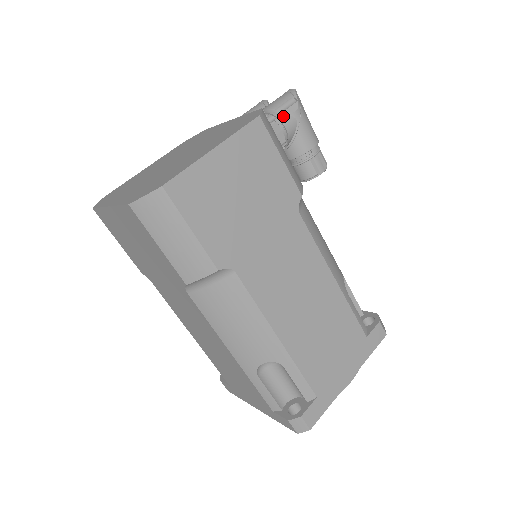
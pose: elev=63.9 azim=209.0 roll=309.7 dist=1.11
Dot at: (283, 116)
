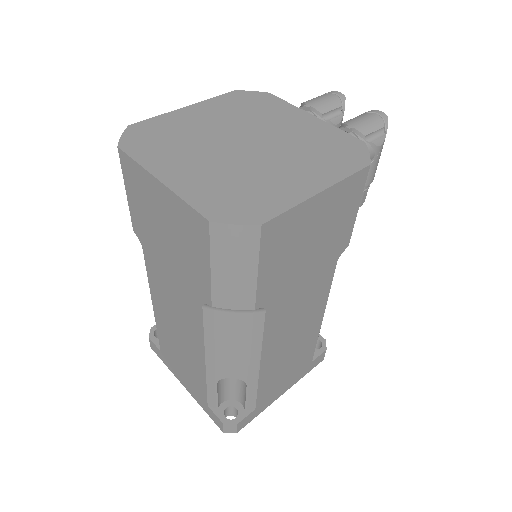
Dot at: (368, 147)
